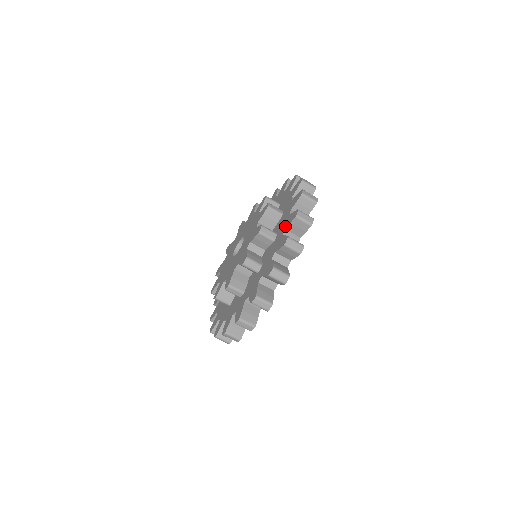
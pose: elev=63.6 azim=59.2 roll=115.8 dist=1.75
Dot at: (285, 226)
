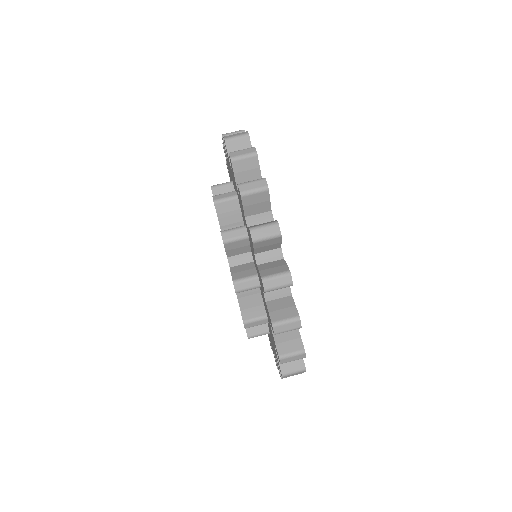
Dot at: (243, 213)
